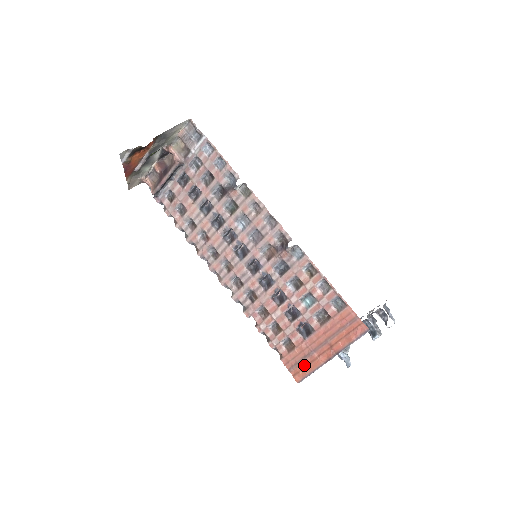
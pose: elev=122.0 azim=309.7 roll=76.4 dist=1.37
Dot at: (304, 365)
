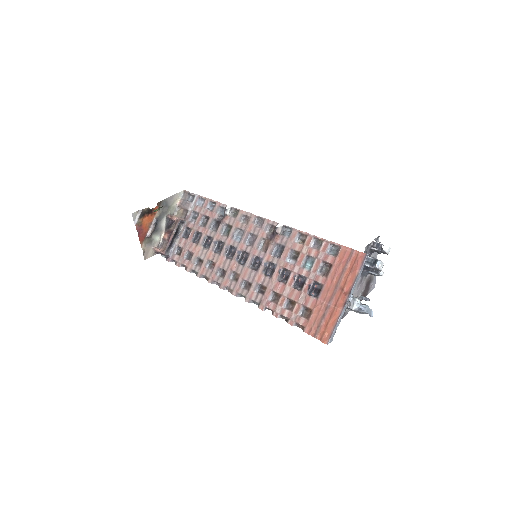
Dot at: (326, 323)
